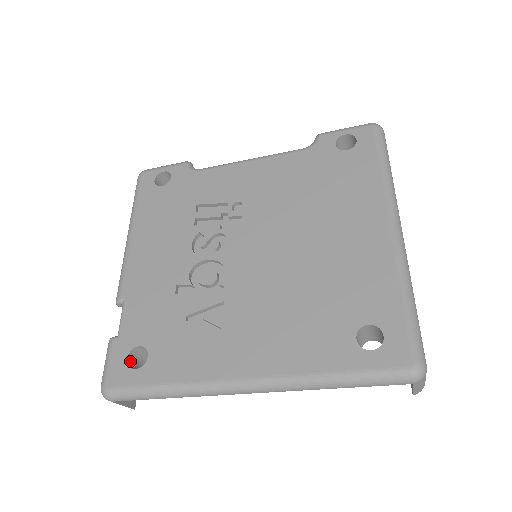
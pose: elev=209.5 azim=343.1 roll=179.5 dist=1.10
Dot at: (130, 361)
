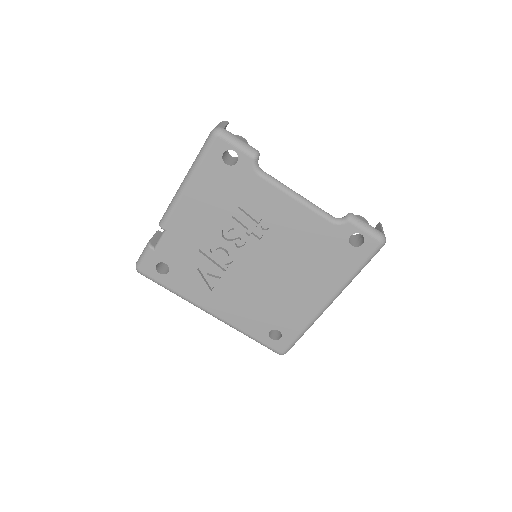
Dot at: (157, 264)
